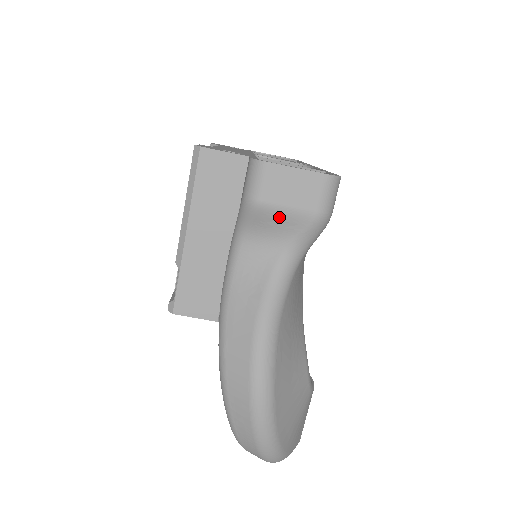
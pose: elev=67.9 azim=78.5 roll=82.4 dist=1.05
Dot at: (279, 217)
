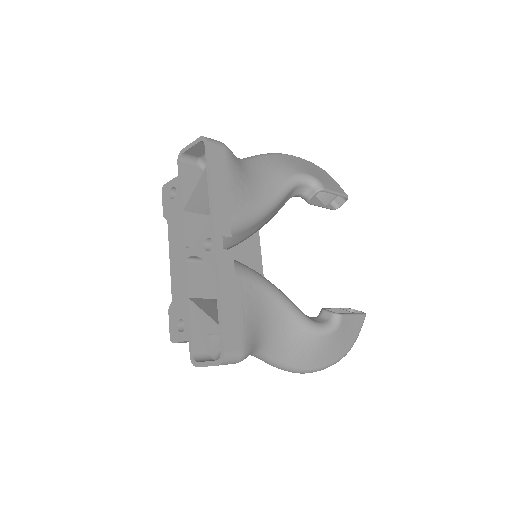
Dot at: occluded
